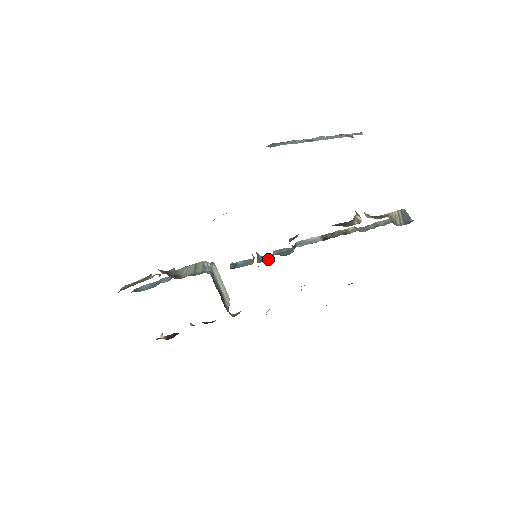
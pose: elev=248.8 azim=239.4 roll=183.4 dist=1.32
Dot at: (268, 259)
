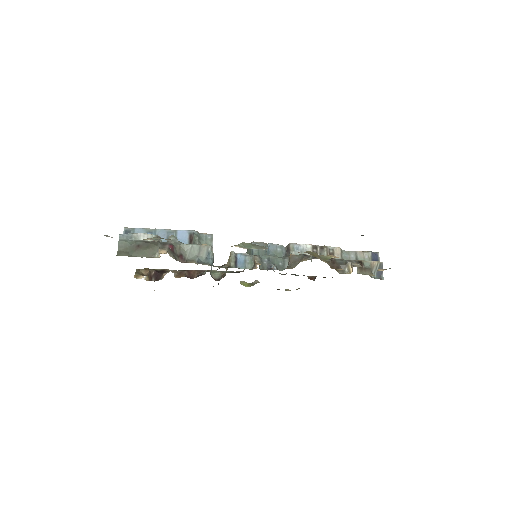
Dot at: (266, 268)
